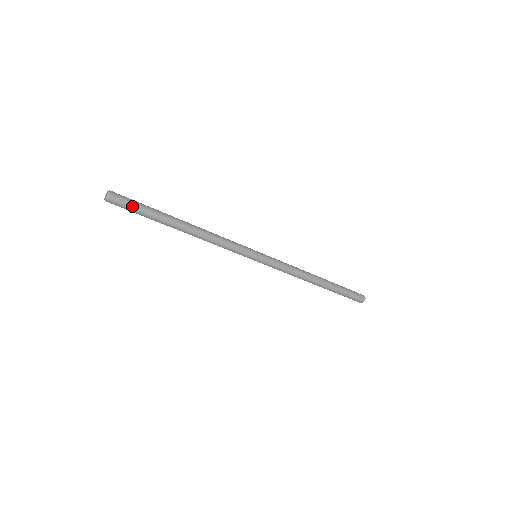
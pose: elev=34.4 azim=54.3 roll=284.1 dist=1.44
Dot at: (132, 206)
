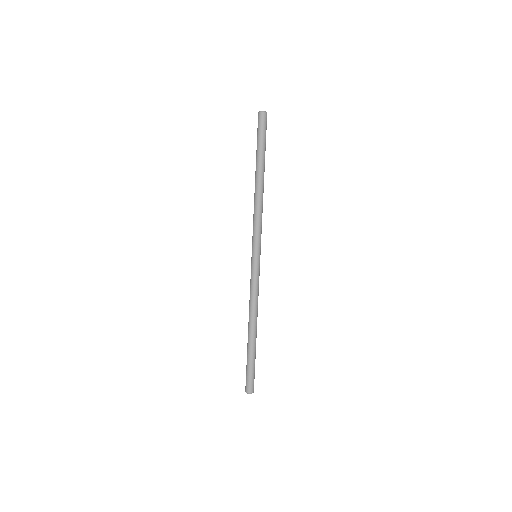
Dot at: occluded
